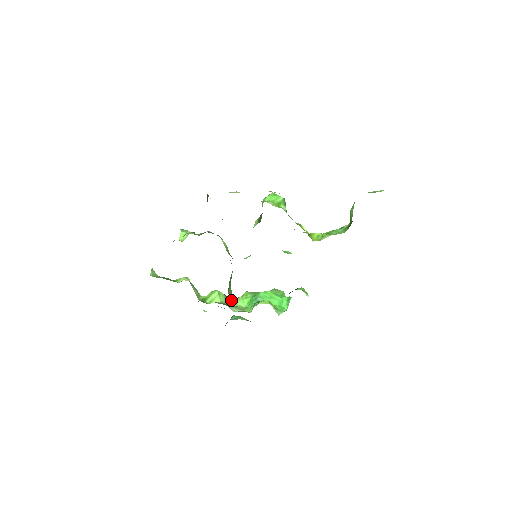
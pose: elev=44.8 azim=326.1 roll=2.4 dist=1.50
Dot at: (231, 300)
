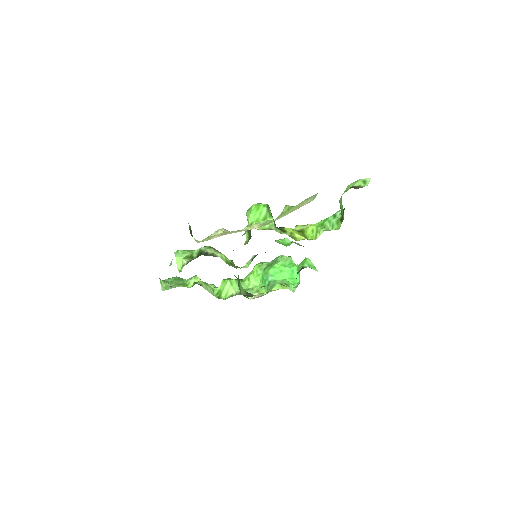
Dot at: (244, 281)
